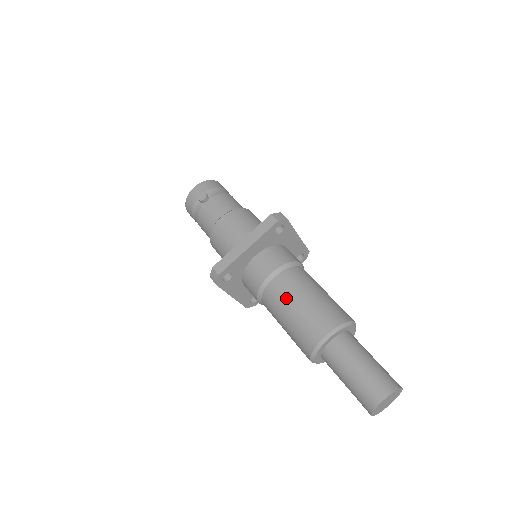
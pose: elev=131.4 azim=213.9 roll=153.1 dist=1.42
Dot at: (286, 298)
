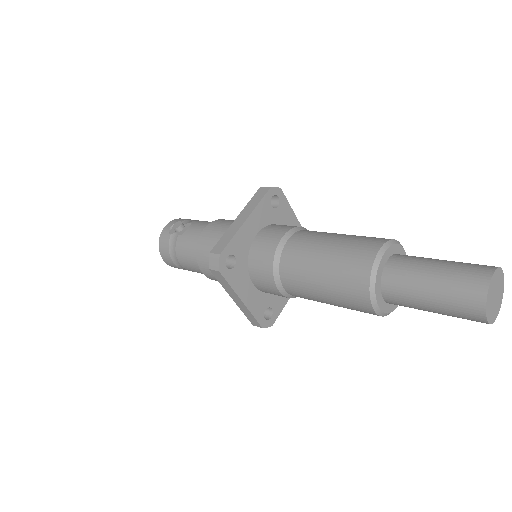
Dot at: (310, 249)
